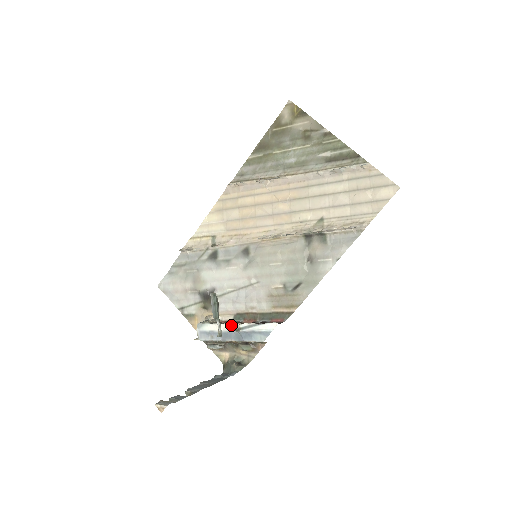
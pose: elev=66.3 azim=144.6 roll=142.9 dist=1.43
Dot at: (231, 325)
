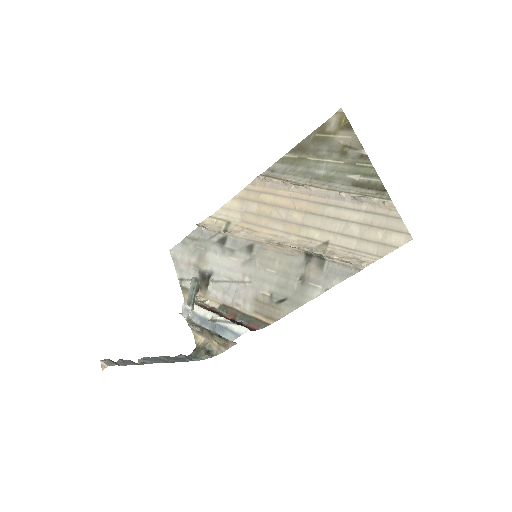
Dot at: (211, 313)
